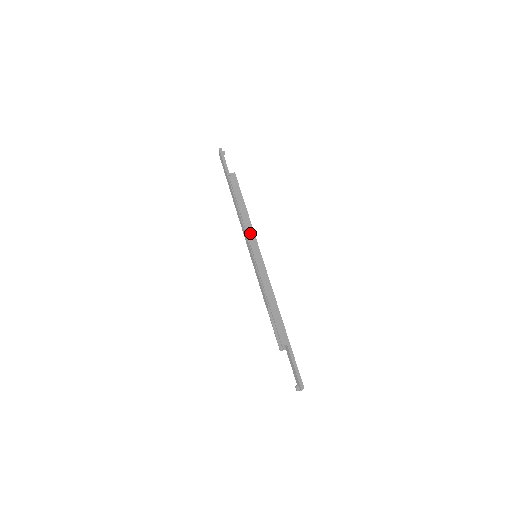
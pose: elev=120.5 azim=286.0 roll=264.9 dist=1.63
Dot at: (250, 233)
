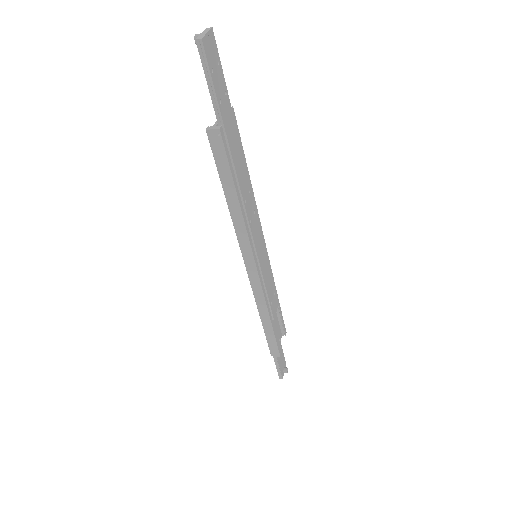
Dot at: occluded
